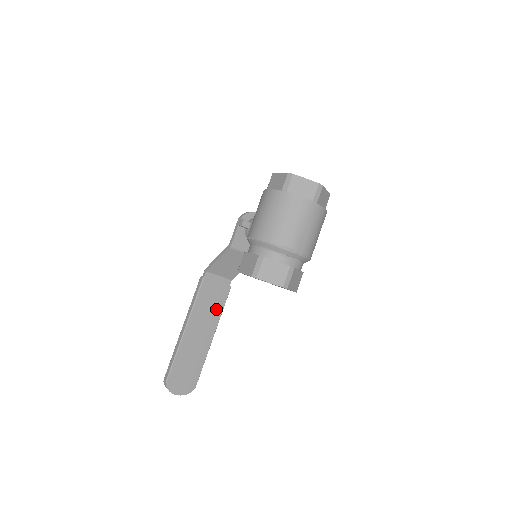
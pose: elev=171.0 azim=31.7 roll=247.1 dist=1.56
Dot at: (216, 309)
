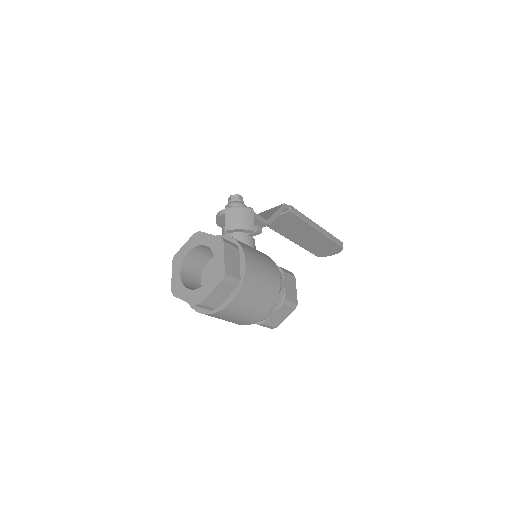
Dot at: (298, 224)
